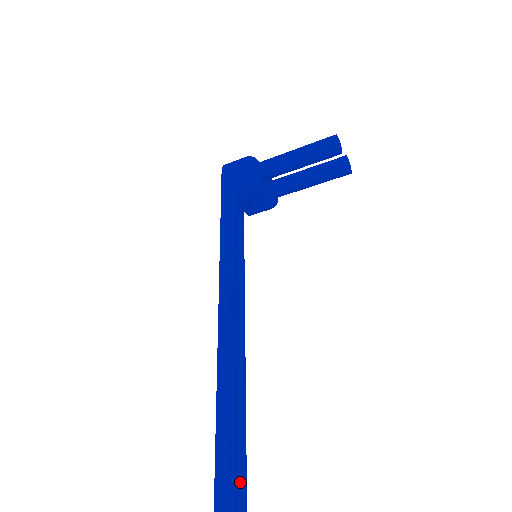
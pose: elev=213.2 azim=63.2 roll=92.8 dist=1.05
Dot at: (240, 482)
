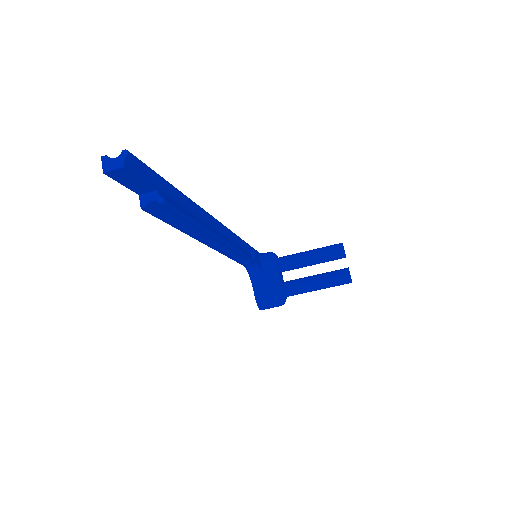
Dot at: (173, 204)
